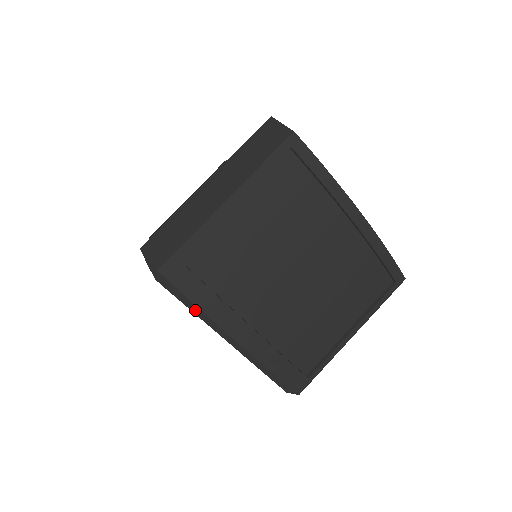
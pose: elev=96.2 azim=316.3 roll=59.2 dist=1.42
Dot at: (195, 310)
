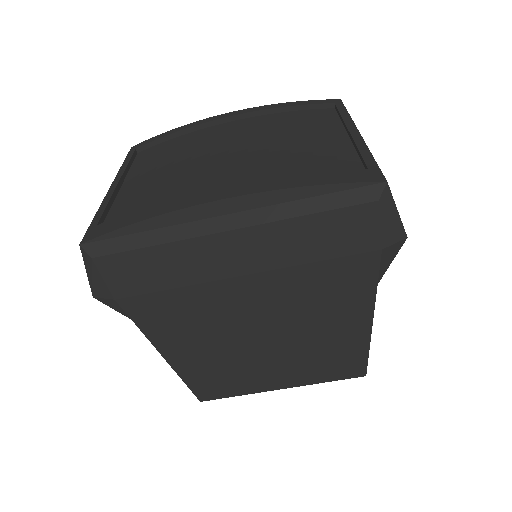
Dot at: (155, 239)
